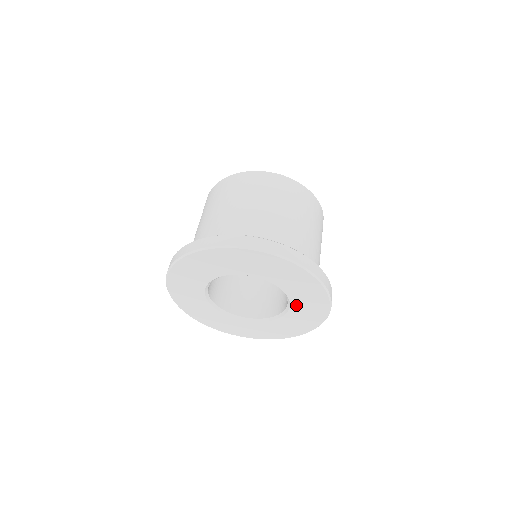
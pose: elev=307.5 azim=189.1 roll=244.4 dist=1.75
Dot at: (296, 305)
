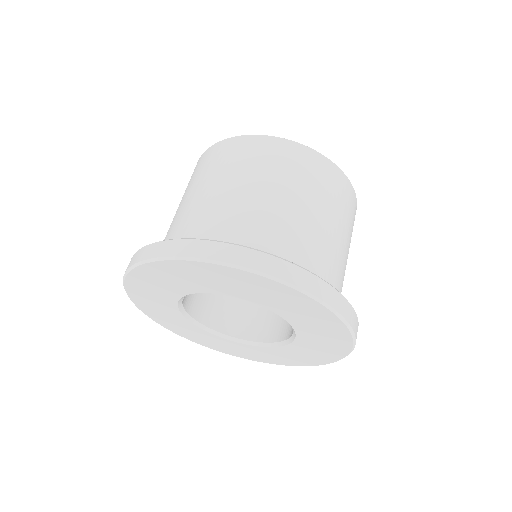
Dot at: (283, 350)
